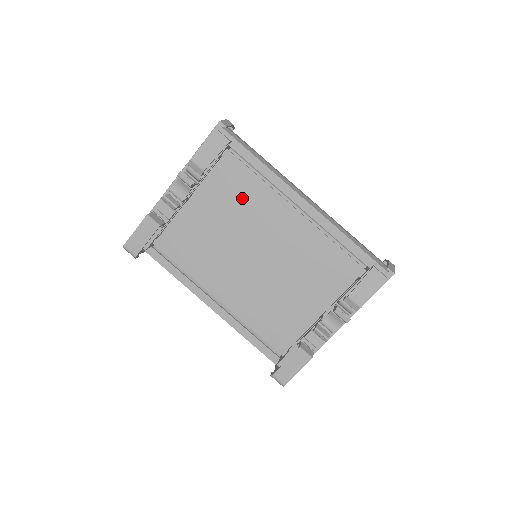
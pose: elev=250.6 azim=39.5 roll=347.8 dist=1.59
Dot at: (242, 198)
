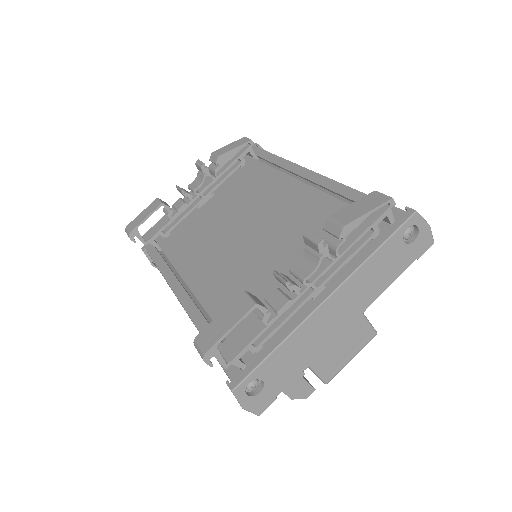
Dot at: (252, 188)
